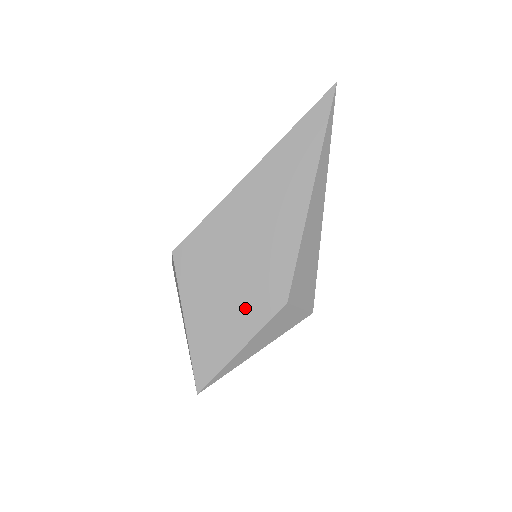
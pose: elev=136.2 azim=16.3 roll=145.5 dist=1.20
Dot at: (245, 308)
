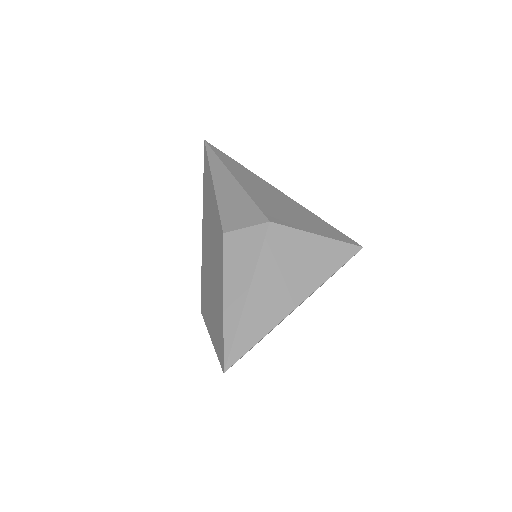
Dot at: (217, 275)
